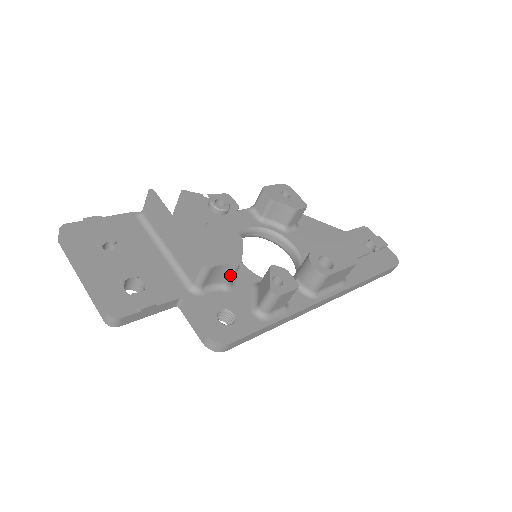
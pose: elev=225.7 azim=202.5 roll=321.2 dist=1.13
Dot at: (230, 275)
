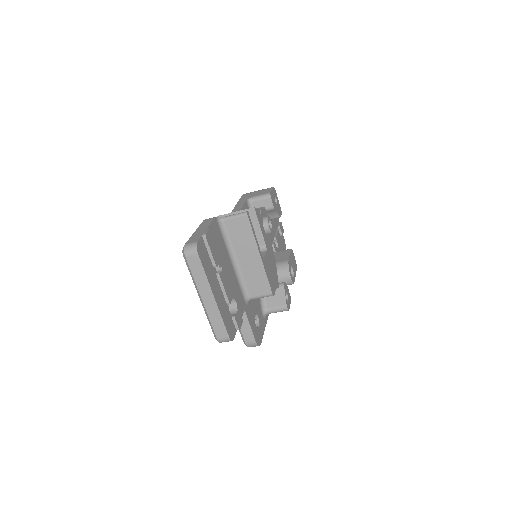
Dot at: occluded
